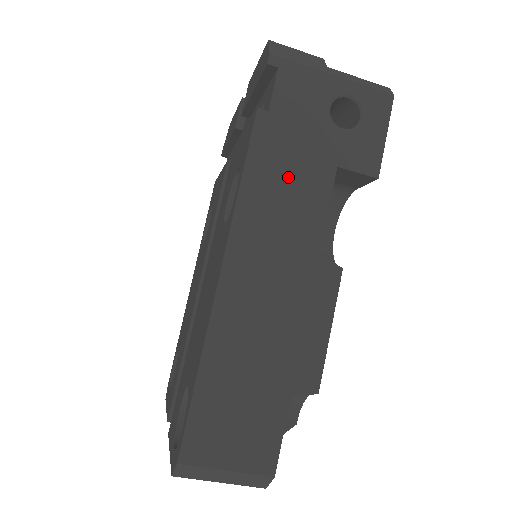
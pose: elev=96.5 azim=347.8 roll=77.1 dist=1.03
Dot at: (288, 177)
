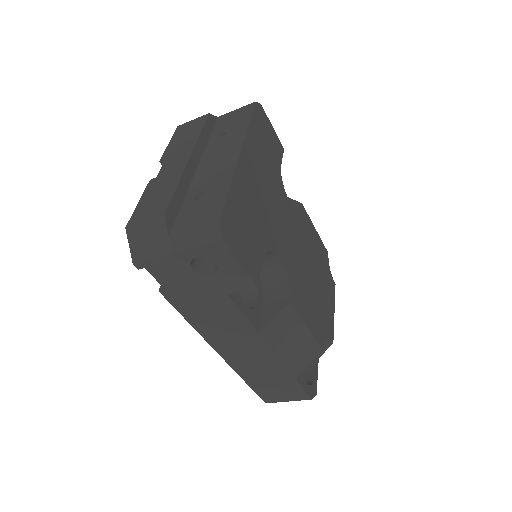
Dot at: (207, 311)
